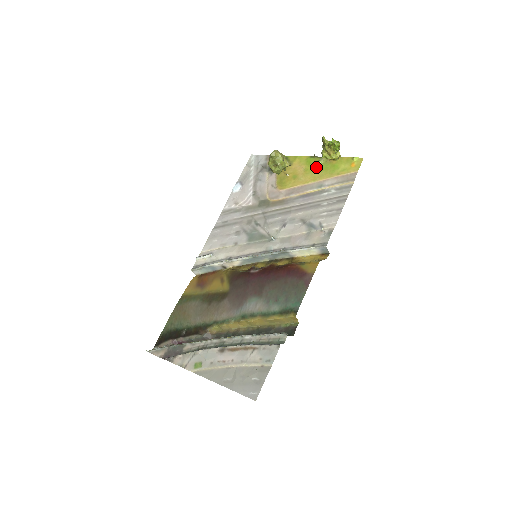
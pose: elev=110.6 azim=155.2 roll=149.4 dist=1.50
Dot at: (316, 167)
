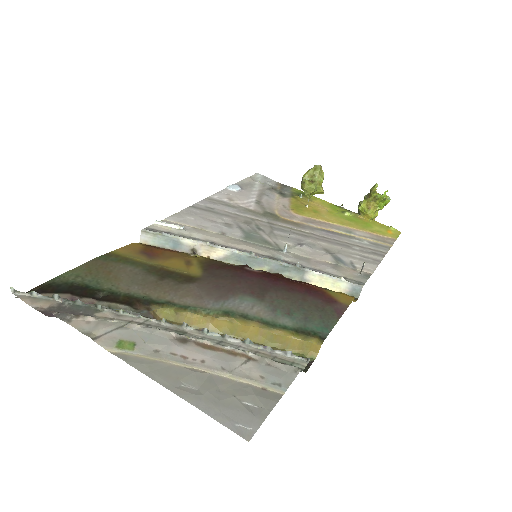
Dot at: (344, 215)
